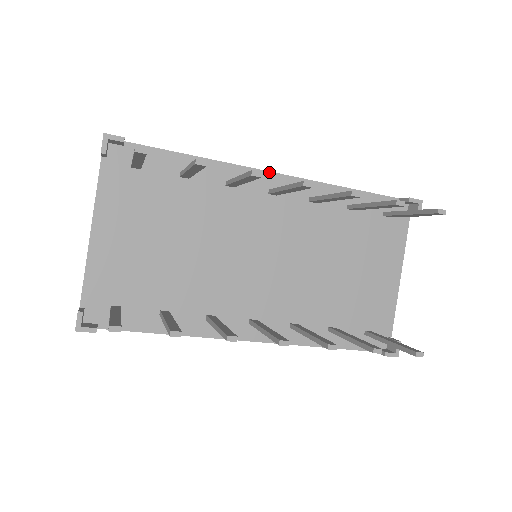
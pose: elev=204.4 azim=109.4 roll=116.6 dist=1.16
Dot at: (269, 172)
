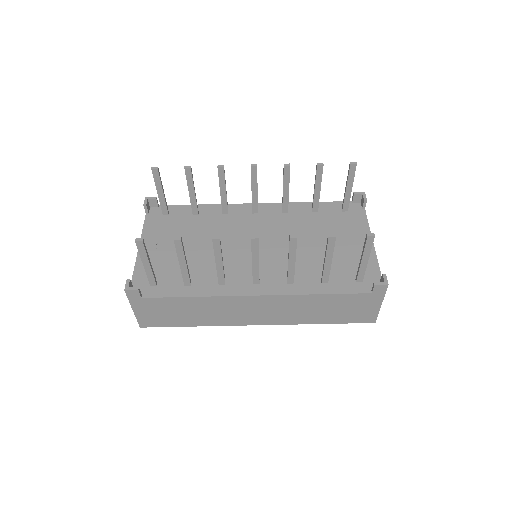
Dot at: (251, 204)
